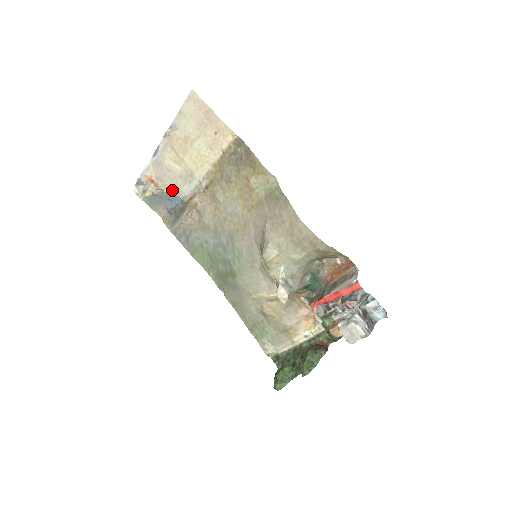
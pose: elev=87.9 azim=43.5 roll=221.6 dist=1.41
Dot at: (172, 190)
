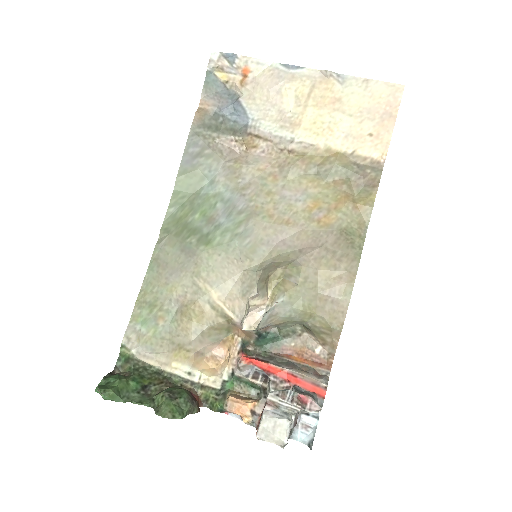
Dot at: (252, 107)
